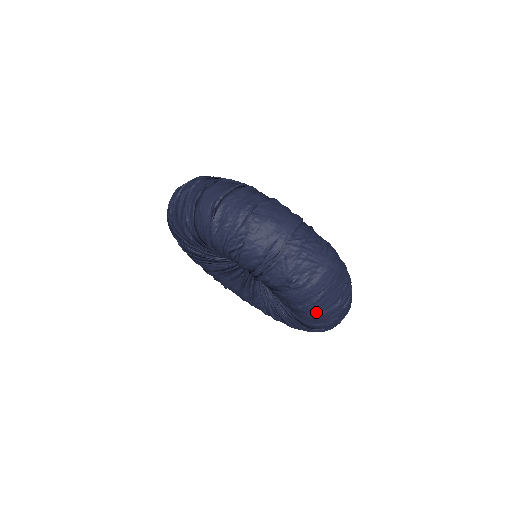
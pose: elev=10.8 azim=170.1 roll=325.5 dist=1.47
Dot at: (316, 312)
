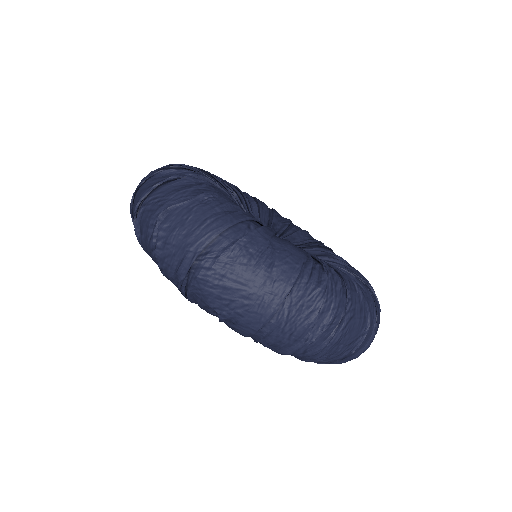
Dot at: (279, 349)
